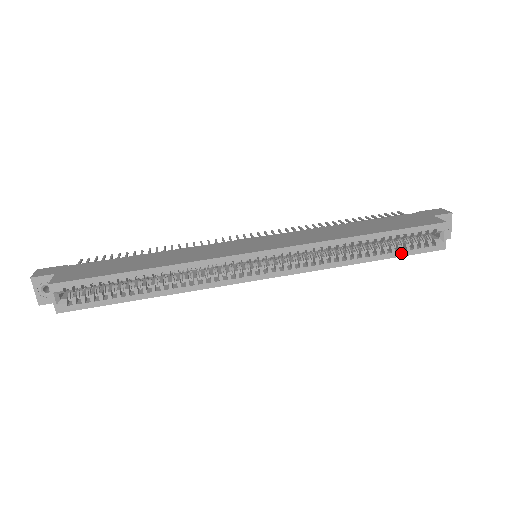
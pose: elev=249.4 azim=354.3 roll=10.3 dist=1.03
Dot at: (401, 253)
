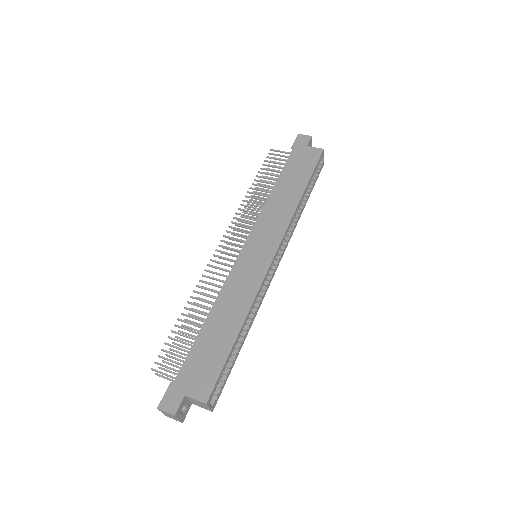
Dot at: (313, 186)
